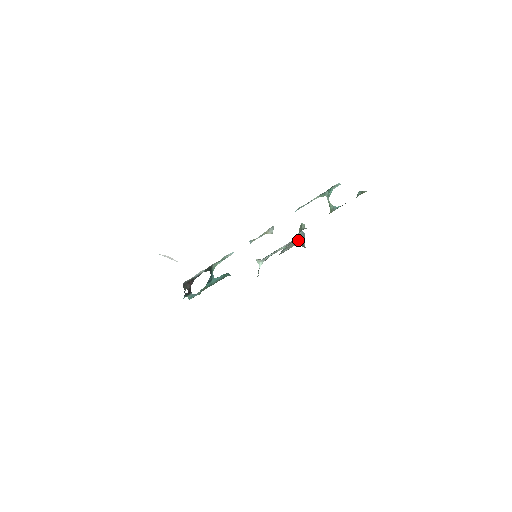
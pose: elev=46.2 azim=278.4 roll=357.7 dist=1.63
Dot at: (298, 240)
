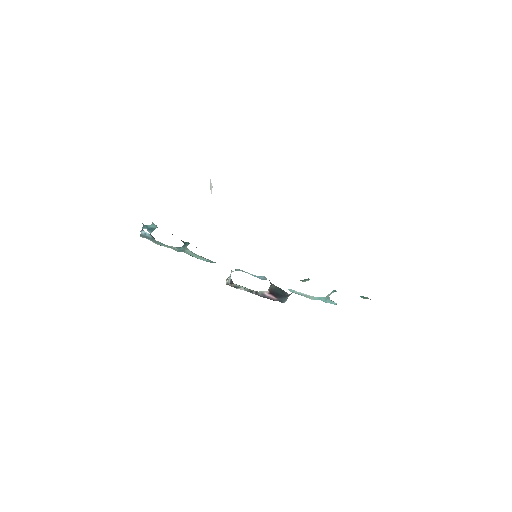
Dot at: occluded
